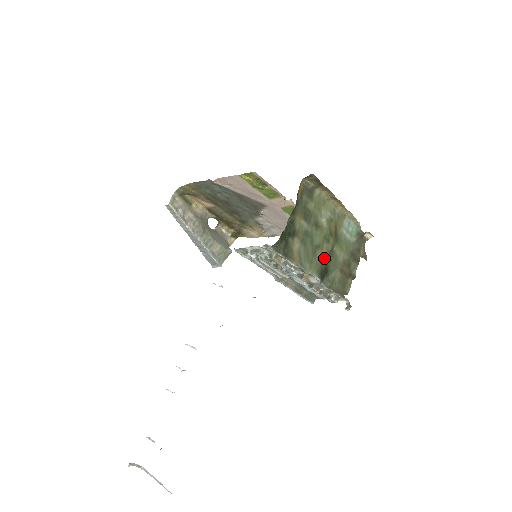
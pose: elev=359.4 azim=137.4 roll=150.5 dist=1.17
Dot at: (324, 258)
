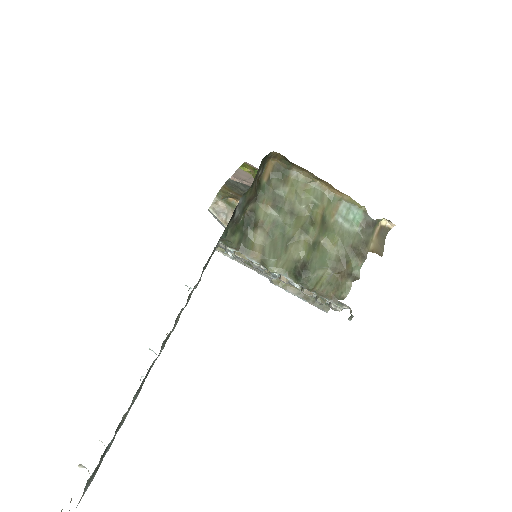
Dot at: (300, 253)
